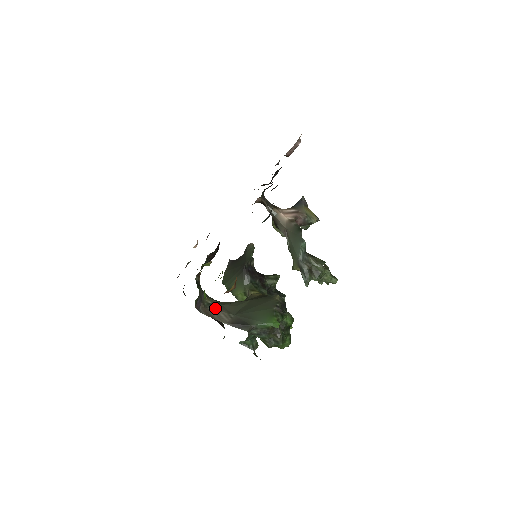
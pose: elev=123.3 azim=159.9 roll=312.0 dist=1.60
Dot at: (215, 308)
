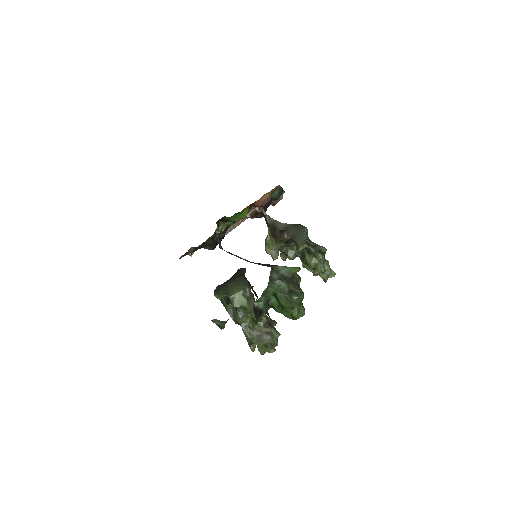
Dot at: (233, 254)
